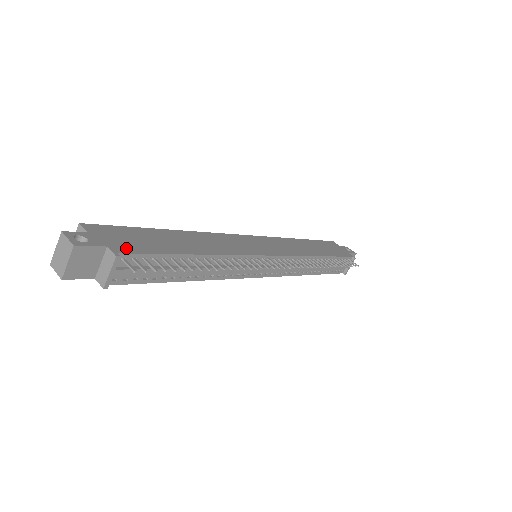
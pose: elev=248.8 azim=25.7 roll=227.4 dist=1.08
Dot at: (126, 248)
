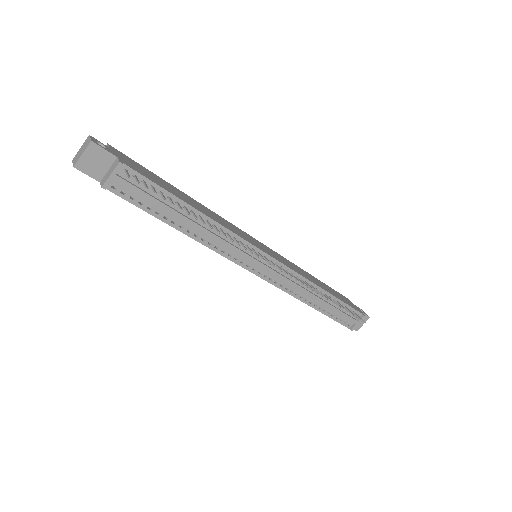
Dot at: (132, 167)
